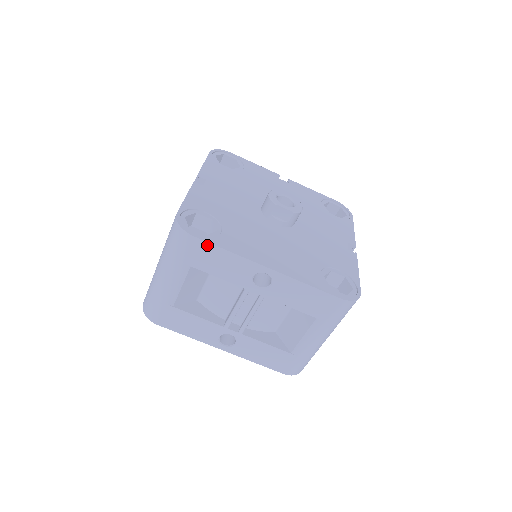
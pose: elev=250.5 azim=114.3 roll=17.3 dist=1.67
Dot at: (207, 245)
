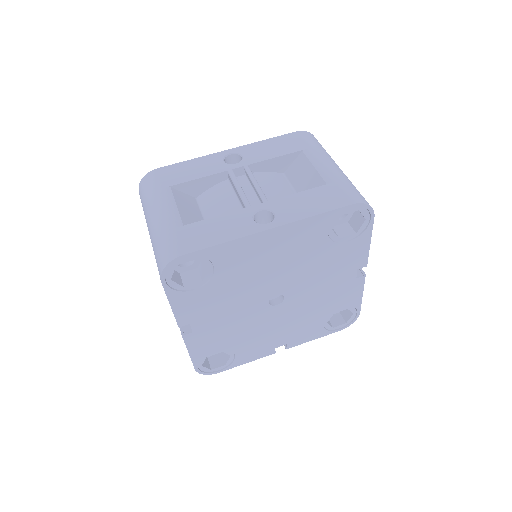
Dot at: (170, 167)
